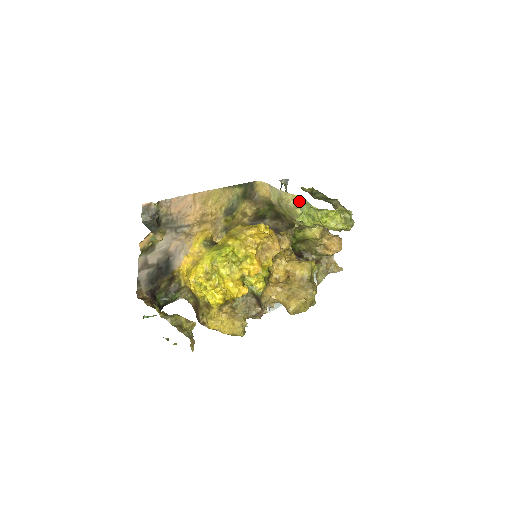
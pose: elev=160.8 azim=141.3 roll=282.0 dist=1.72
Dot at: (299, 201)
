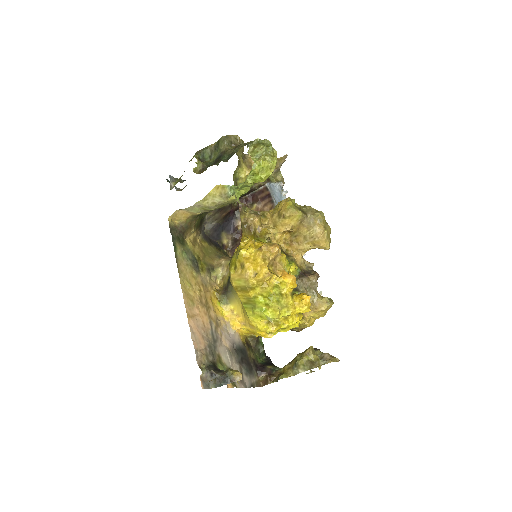
Dot at: (220, 192)
